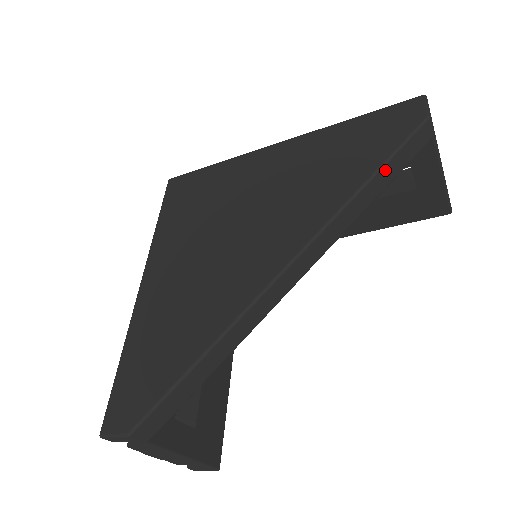
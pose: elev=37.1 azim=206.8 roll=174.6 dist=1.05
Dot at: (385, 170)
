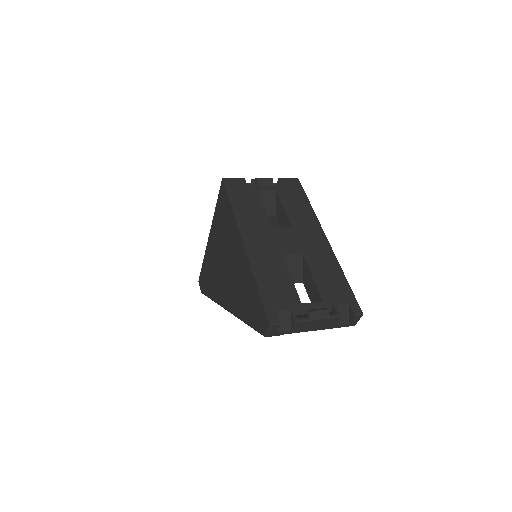
Dot at: occluded
